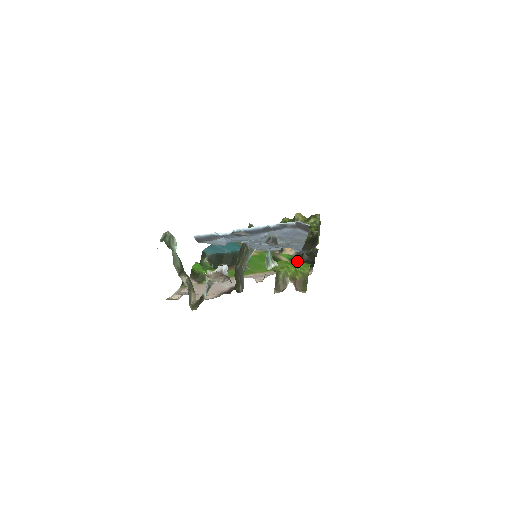
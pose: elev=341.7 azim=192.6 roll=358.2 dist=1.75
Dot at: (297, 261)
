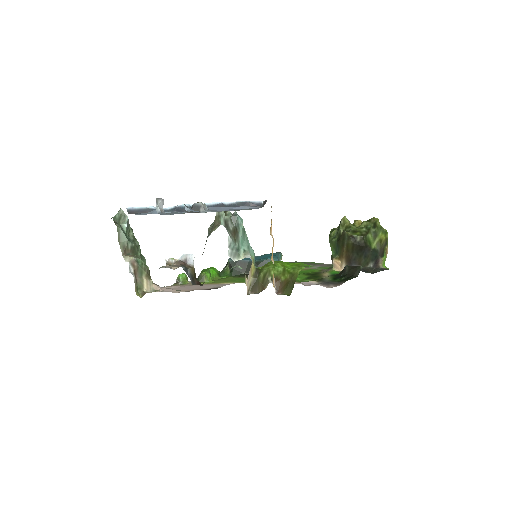
Dot at: (336, 275)
